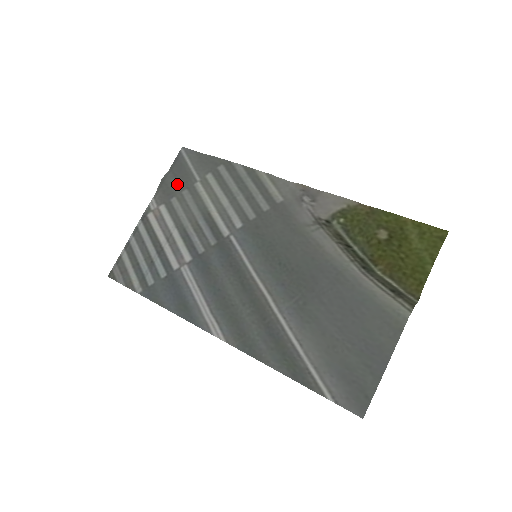
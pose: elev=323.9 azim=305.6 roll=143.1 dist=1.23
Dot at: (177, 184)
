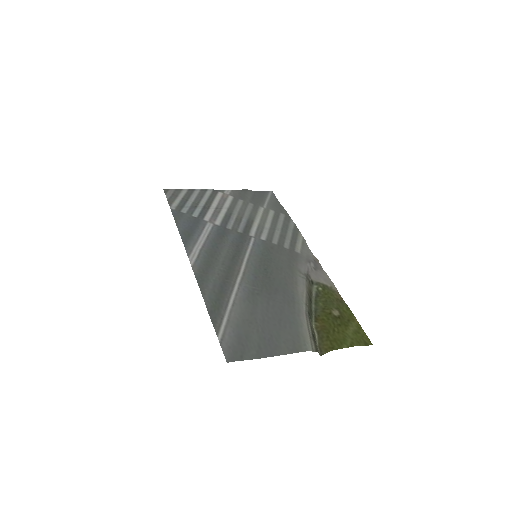
Dot at: (251, 198)
